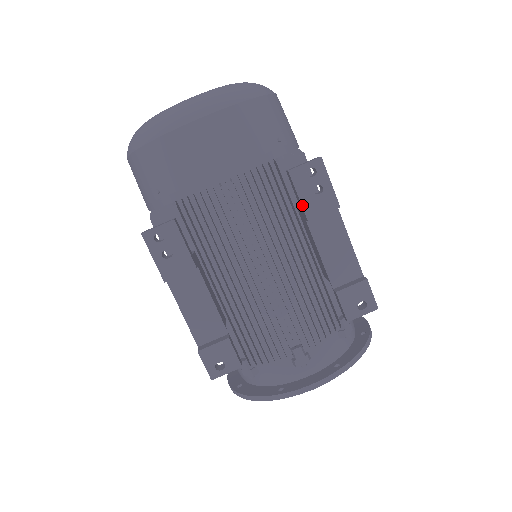
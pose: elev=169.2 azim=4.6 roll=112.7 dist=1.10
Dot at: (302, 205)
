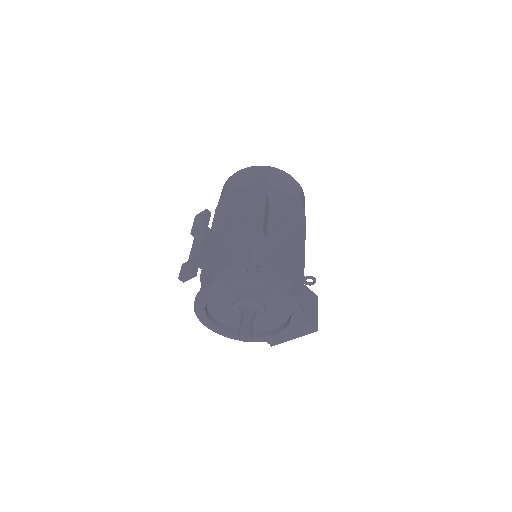
Dot at: (248, 194)
